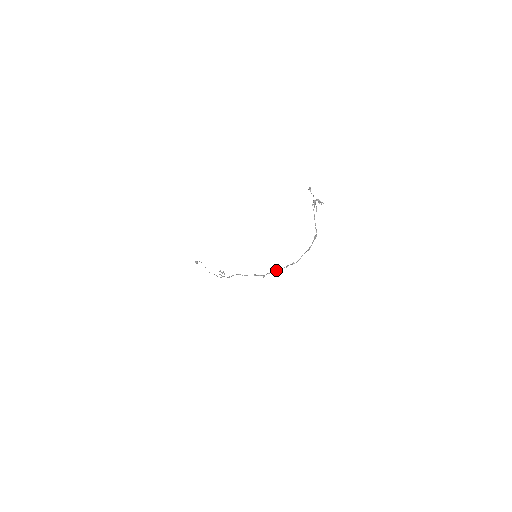
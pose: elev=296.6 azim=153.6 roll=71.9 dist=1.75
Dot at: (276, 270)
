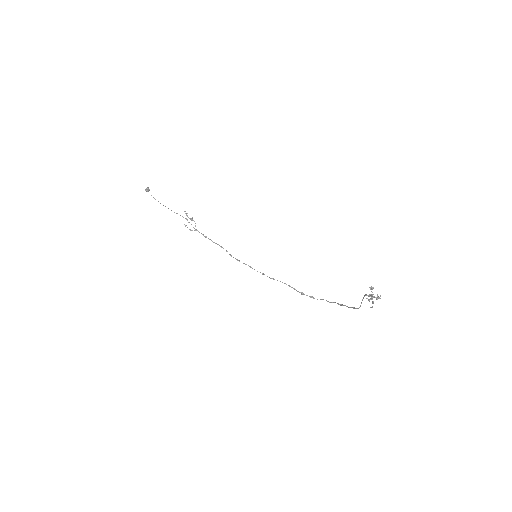
Dot at: (284, 283)
